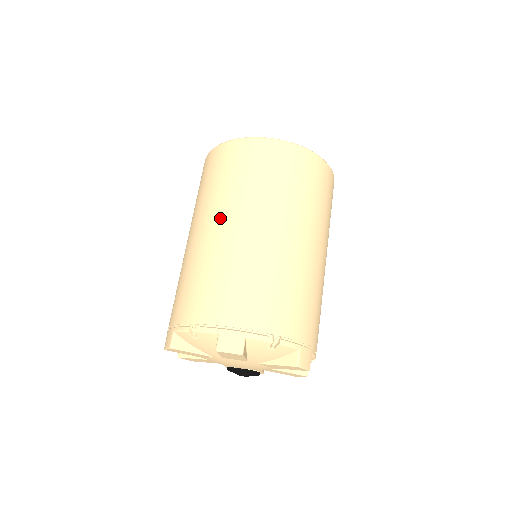
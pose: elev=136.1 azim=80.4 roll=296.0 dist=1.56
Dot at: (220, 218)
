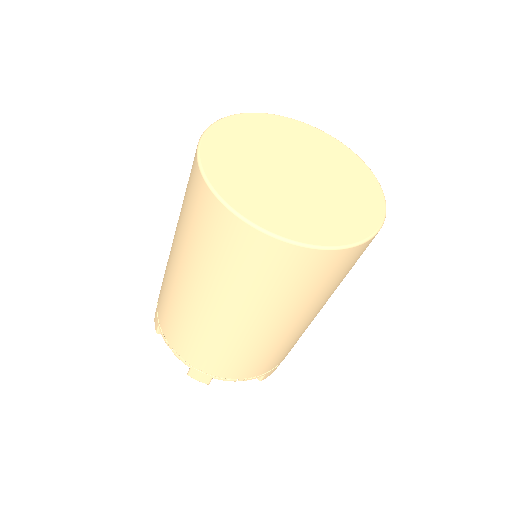
Dot at: (198, 289)
